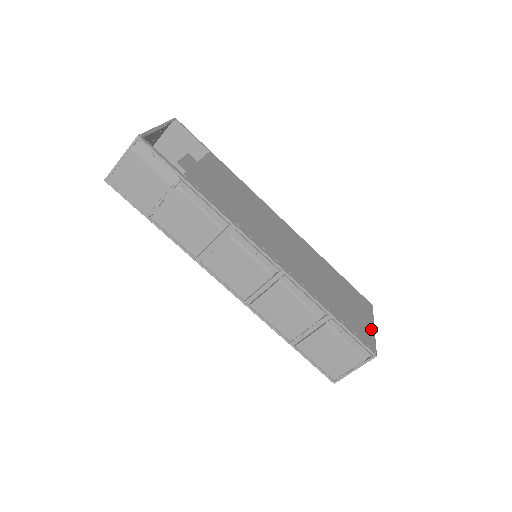
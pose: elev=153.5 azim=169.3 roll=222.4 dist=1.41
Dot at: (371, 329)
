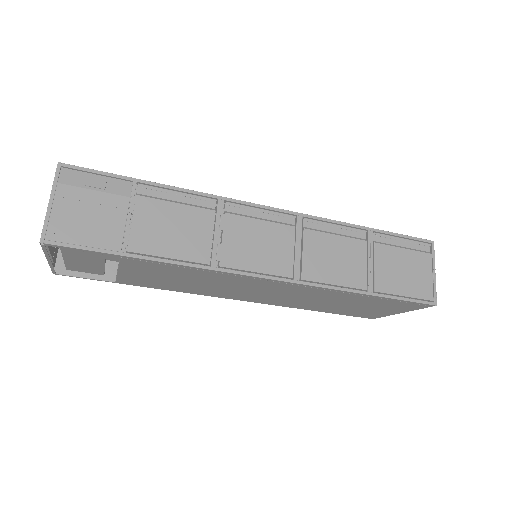
Dot at: occluded
